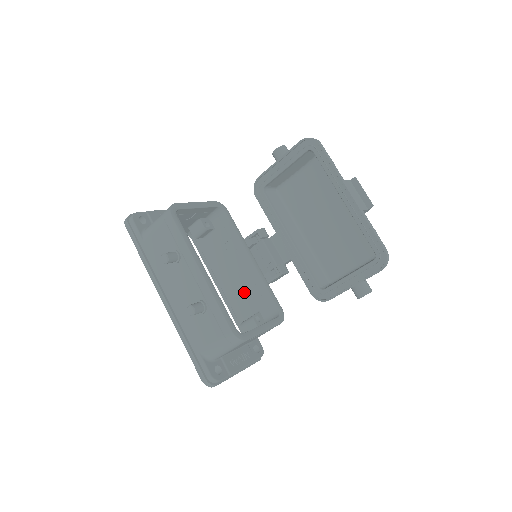
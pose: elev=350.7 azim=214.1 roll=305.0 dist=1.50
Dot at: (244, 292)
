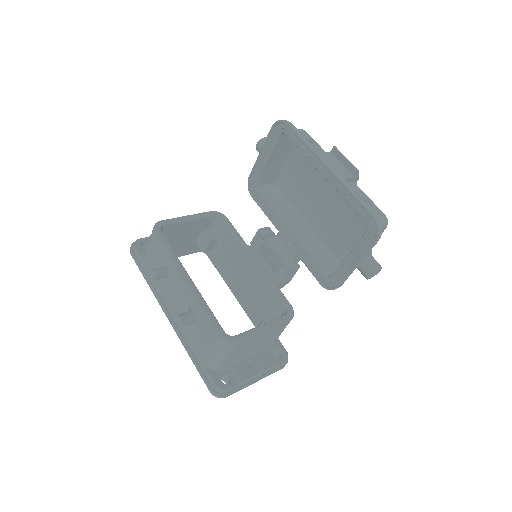
Dot at: (255, 296)
